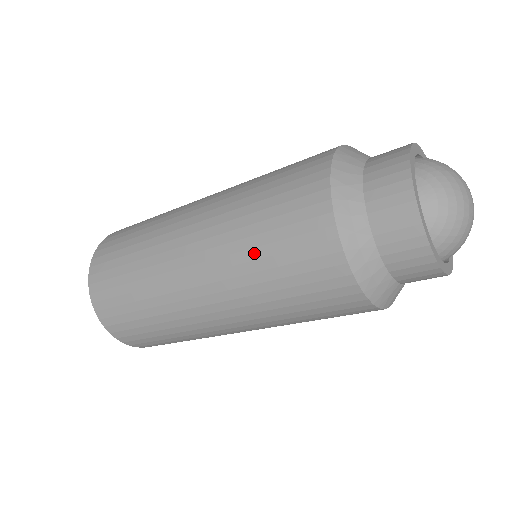
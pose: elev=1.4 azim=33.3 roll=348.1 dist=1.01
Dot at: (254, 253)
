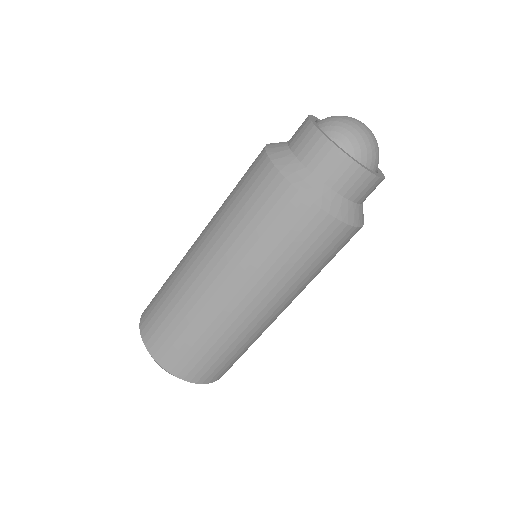
Dot at: (258, 245)
